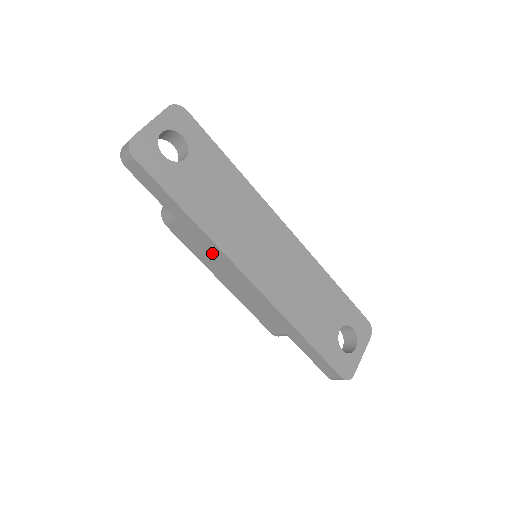
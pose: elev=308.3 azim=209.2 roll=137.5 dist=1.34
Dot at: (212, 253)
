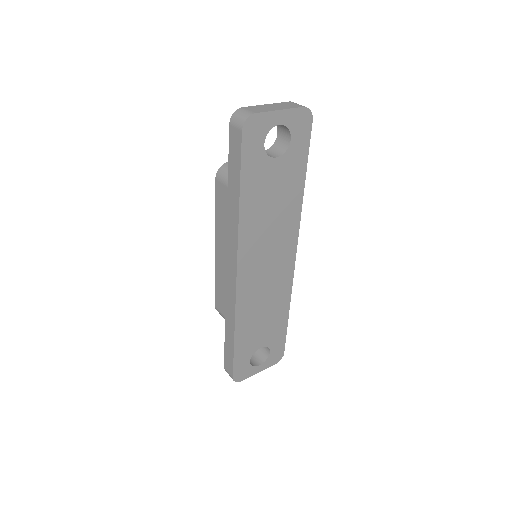
Dot at: (230, 236)
